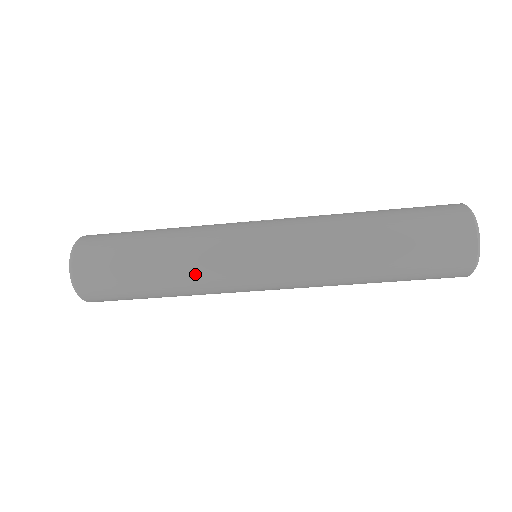
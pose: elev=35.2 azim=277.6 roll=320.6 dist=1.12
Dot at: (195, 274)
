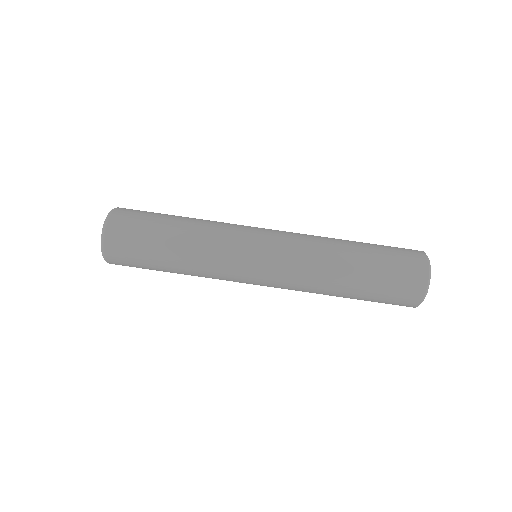
Dot at: (209, 242)
